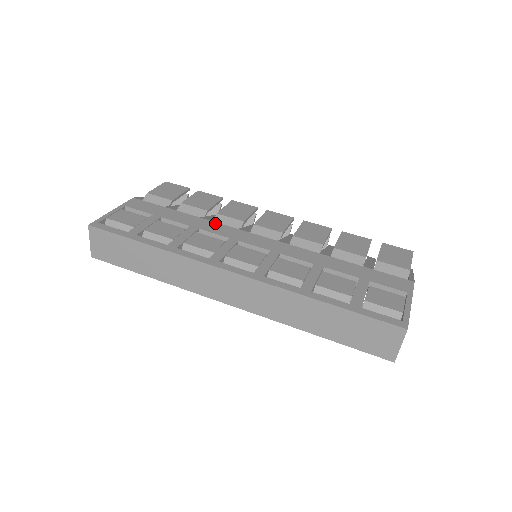
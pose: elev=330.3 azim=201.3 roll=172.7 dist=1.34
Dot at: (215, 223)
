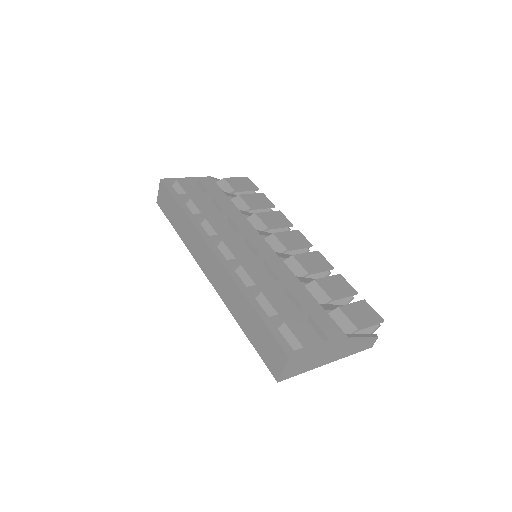
Dot at: (244, 218)
